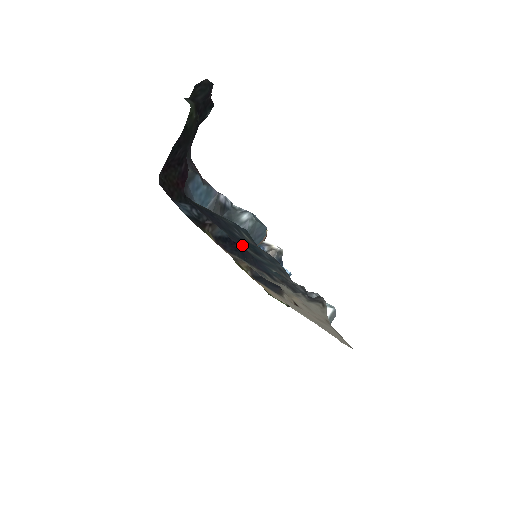
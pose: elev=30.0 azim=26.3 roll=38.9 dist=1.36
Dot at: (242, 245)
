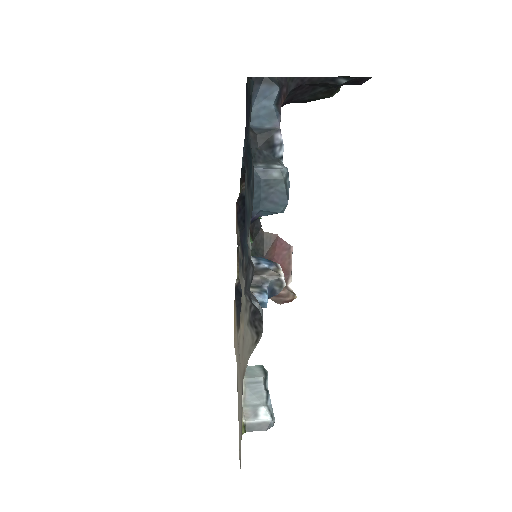
Dot at: (246, 167)
